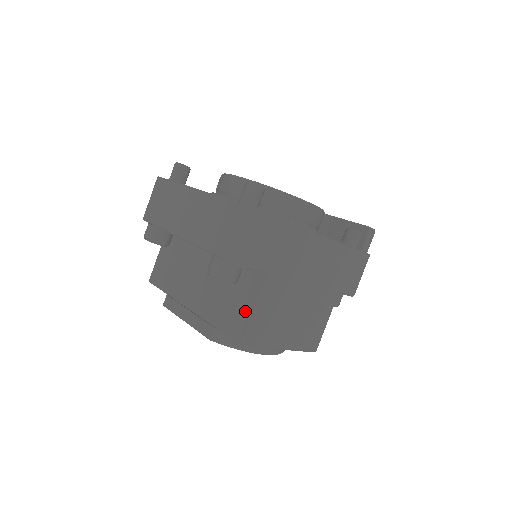
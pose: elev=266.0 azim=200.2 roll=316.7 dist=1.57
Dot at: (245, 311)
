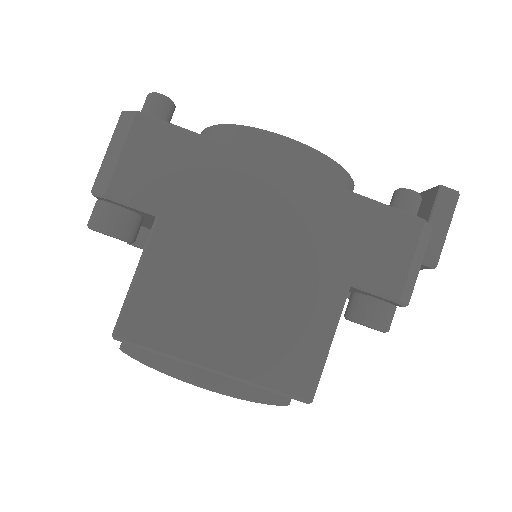
Dot at: occluded
